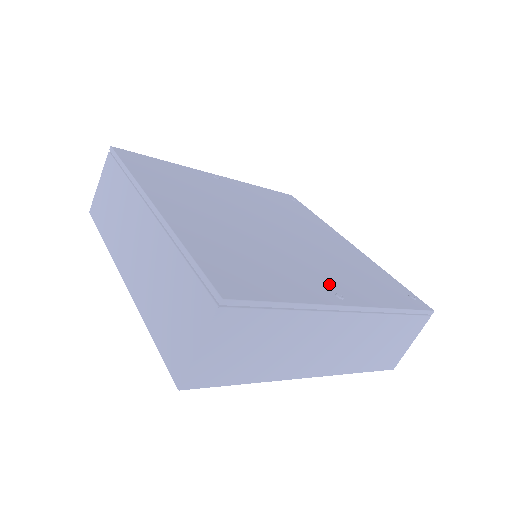
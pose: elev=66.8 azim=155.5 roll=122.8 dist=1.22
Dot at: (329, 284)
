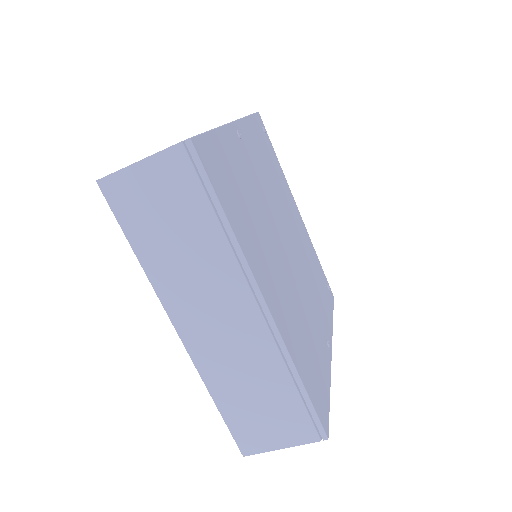
Dot at: (322, 328)
